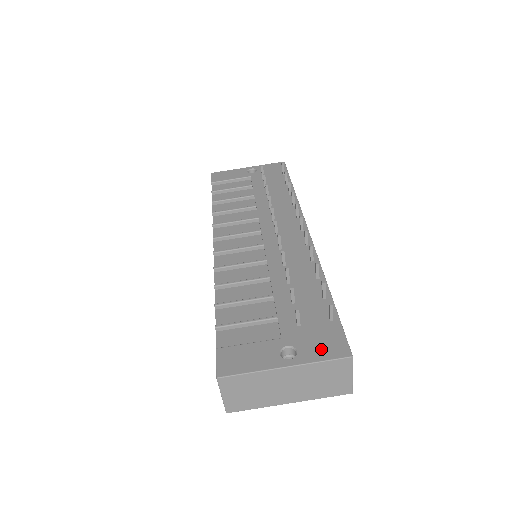
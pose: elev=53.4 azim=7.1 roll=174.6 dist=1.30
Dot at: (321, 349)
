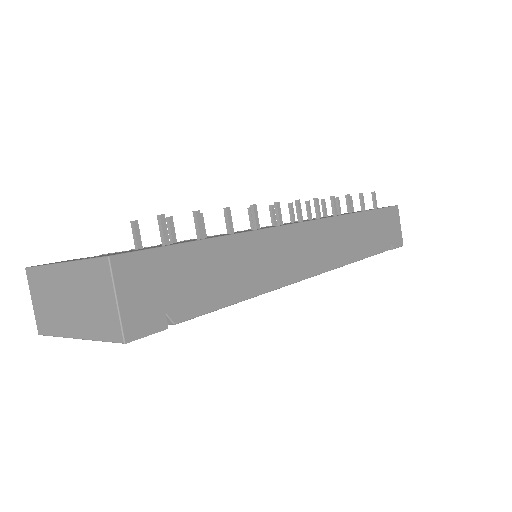
Dot at: occluded
